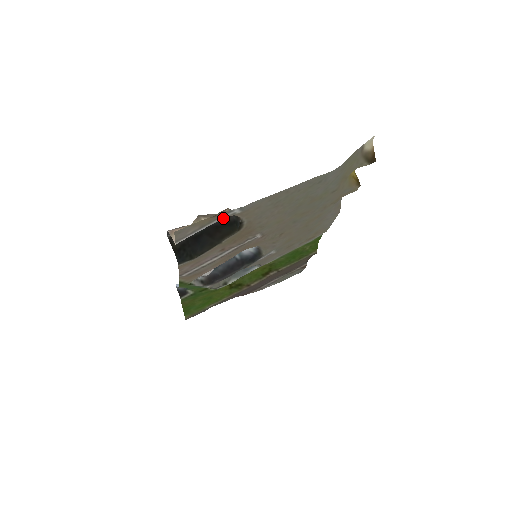
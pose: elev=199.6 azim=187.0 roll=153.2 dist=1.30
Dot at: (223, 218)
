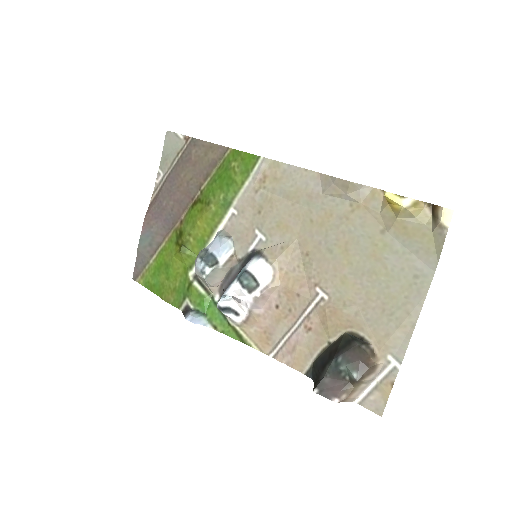
Dot at: (383, 370)
